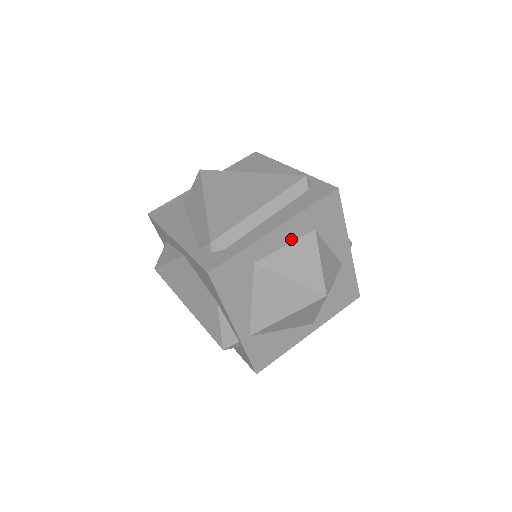
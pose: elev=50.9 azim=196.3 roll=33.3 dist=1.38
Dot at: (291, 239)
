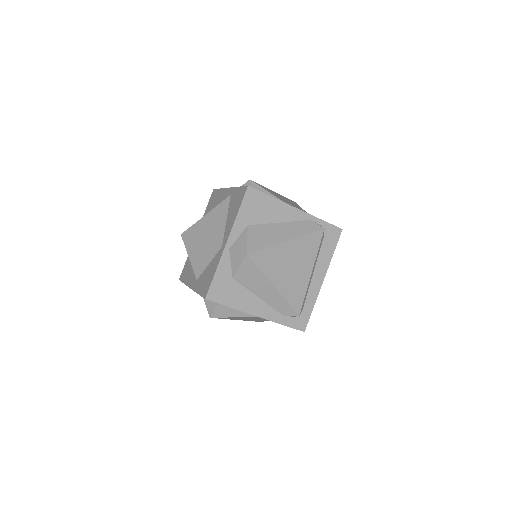
Dot at: occluded
